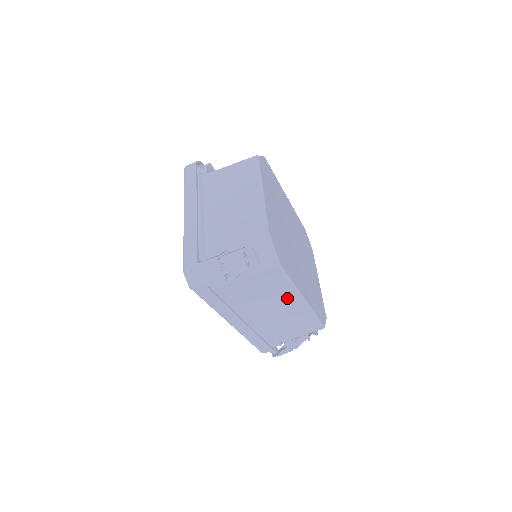
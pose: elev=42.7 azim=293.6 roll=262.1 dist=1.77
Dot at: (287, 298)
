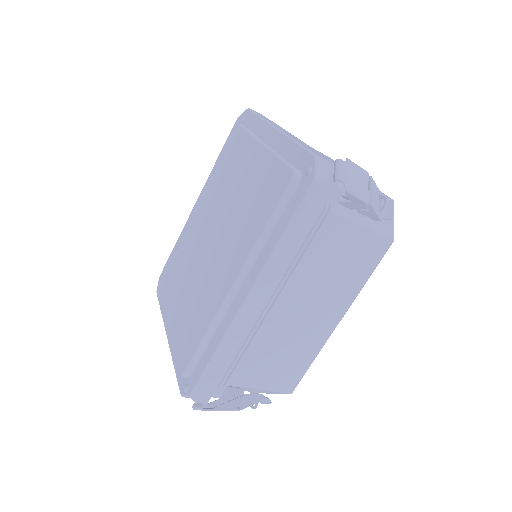
Dot at: (337, 302)
